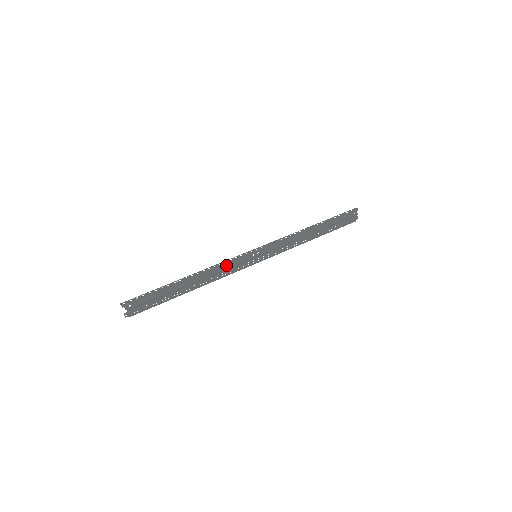
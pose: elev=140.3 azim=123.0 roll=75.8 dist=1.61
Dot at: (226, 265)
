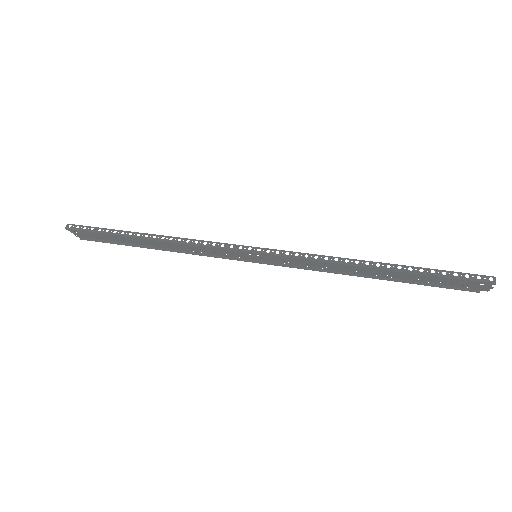
Dot at: (204, 247)
